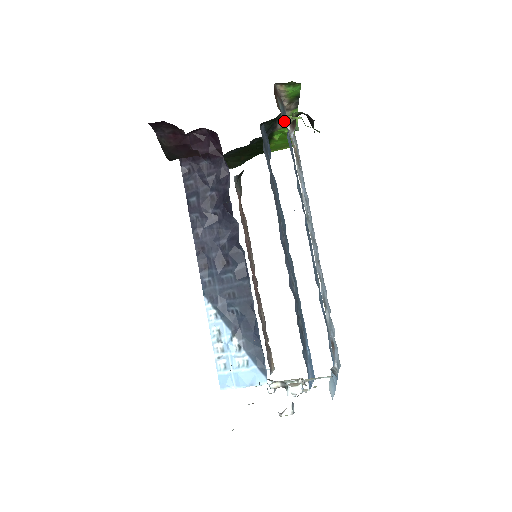
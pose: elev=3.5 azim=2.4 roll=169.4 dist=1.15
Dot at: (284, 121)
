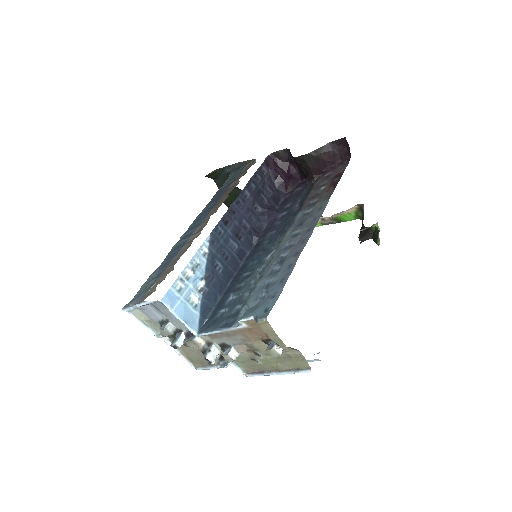
Dot at: occluded
